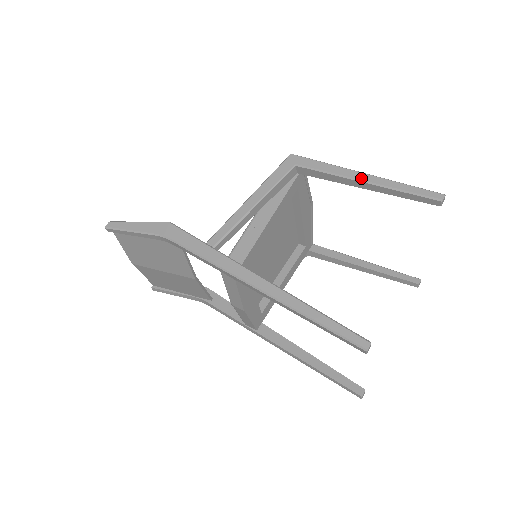
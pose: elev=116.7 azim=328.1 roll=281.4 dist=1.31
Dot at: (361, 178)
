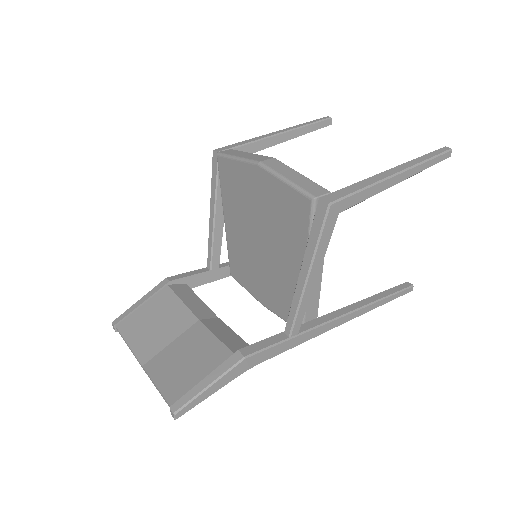
Dot at: (397, 182)
